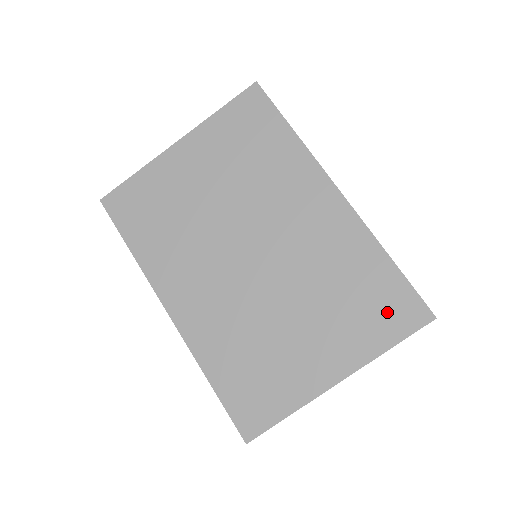
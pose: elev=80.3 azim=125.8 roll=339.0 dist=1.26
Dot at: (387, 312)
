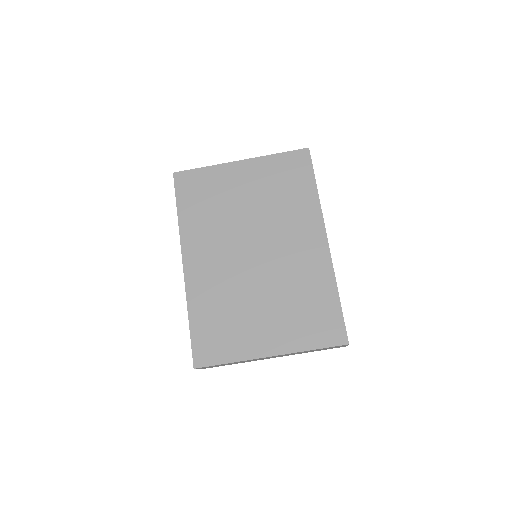
Dot at: (321, 327)
